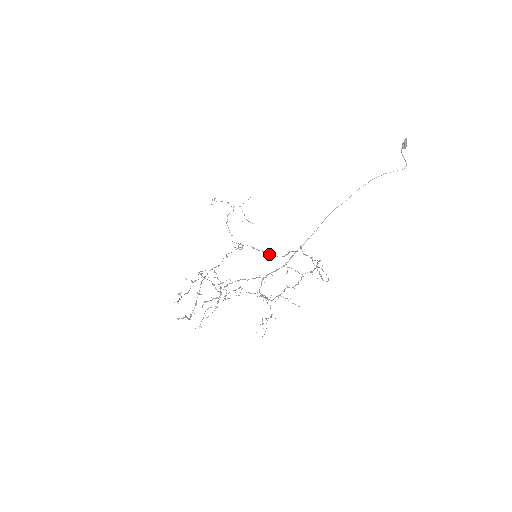
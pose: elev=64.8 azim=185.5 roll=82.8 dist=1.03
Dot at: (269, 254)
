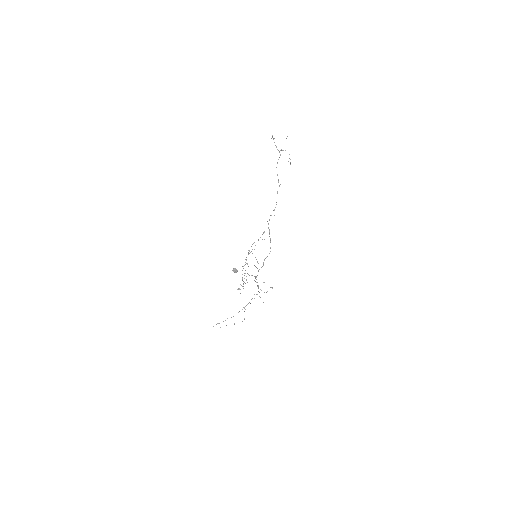
Dot at: occluded
